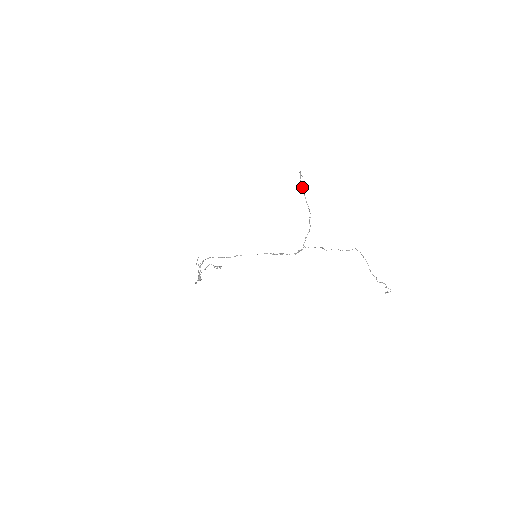
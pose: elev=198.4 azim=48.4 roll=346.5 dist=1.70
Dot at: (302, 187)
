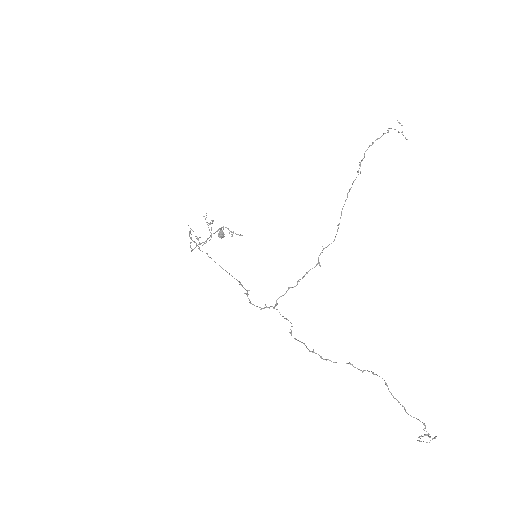
Dot at: (357, 171)
